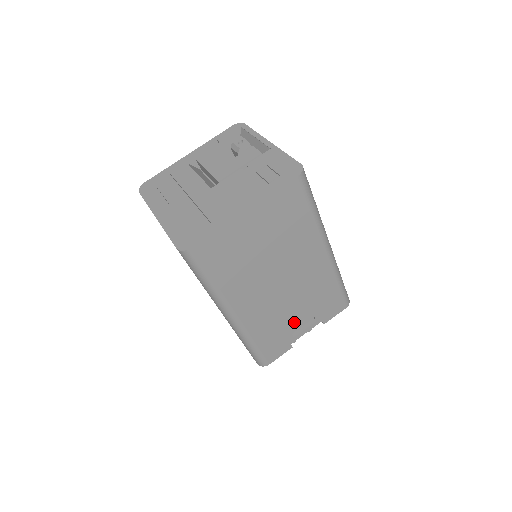
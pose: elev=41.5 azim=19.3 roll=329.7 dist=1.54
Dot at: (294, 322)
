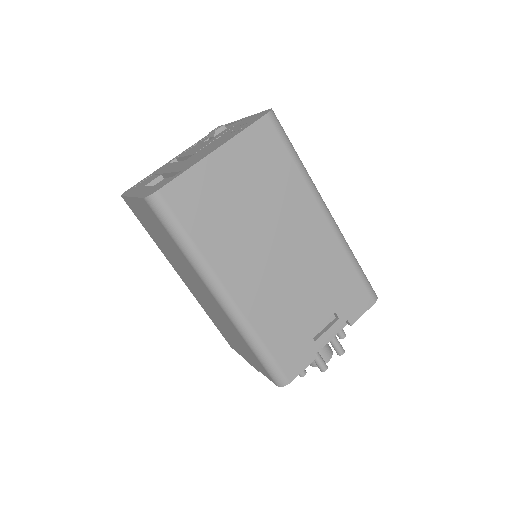
Dot at: (310, 317)
